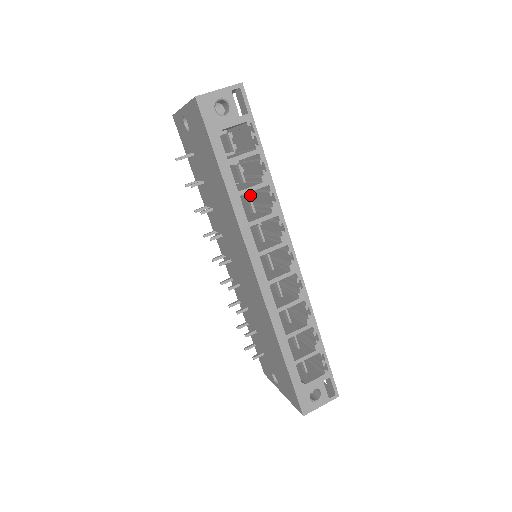
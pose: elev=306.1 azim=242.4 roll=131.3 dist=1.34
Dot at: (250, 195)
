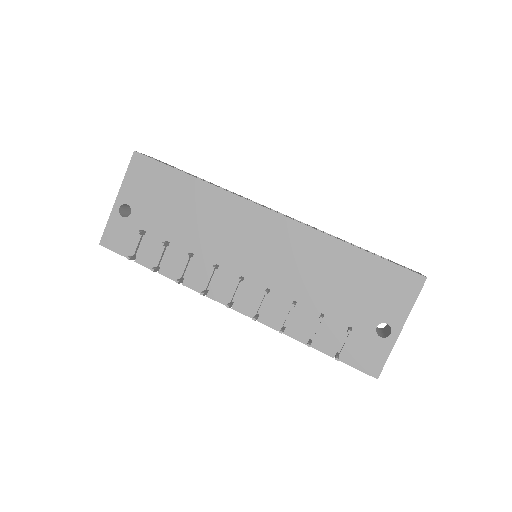
Dot at: occluded
